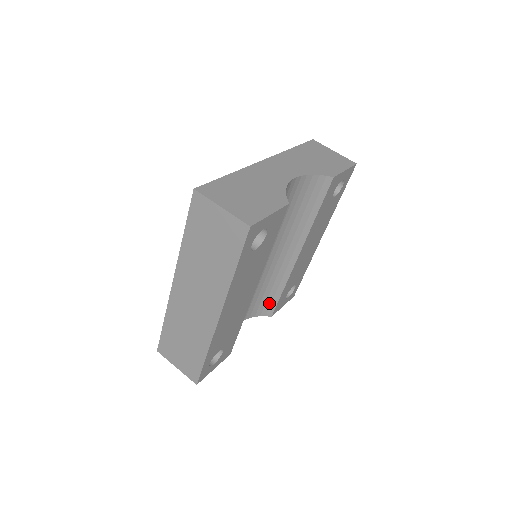
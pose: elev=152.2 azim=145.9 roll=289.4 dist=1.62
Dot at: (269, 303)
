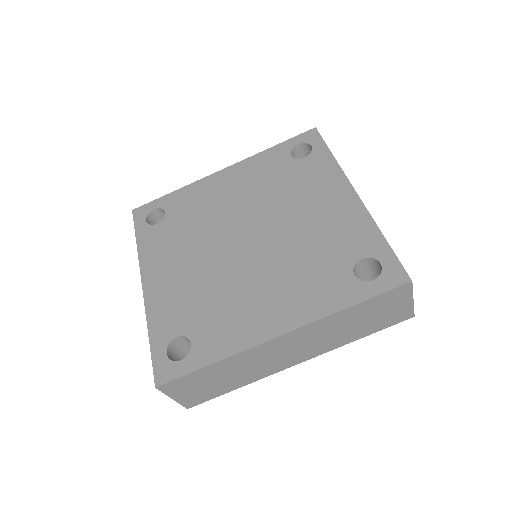
Dot at: occluded
